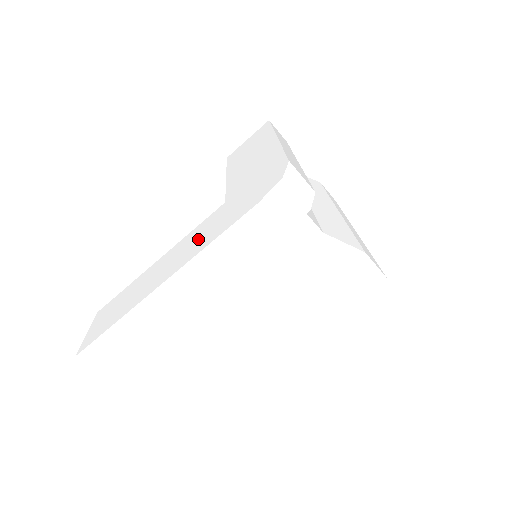
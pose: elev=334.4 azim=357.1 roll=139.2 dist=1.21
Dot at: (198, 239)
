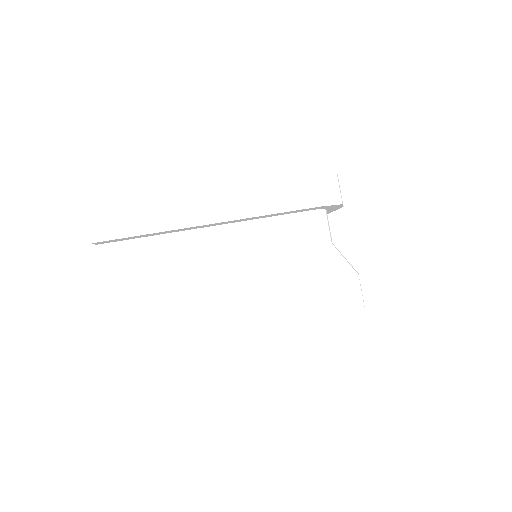
Dot at: occluded
